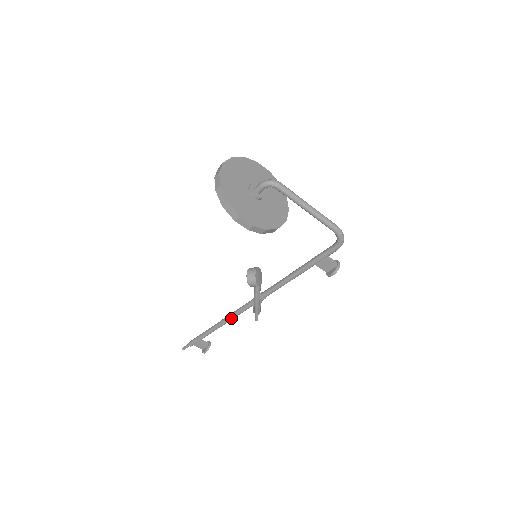
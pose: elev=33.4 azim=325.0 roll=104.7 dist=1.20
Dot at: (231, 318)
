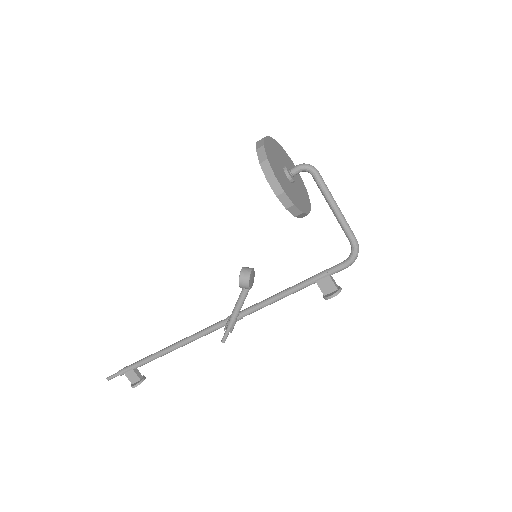
Dot at: (190, 340)
